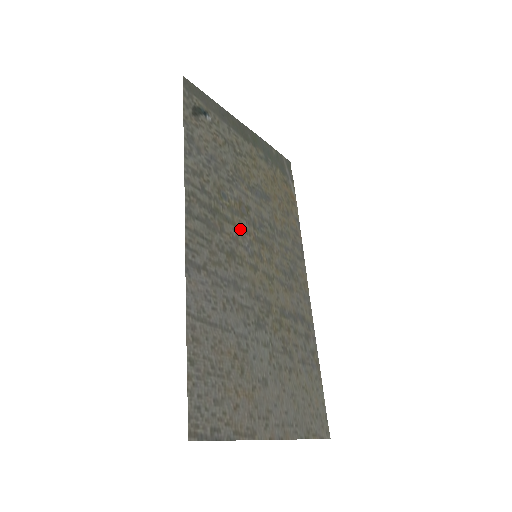
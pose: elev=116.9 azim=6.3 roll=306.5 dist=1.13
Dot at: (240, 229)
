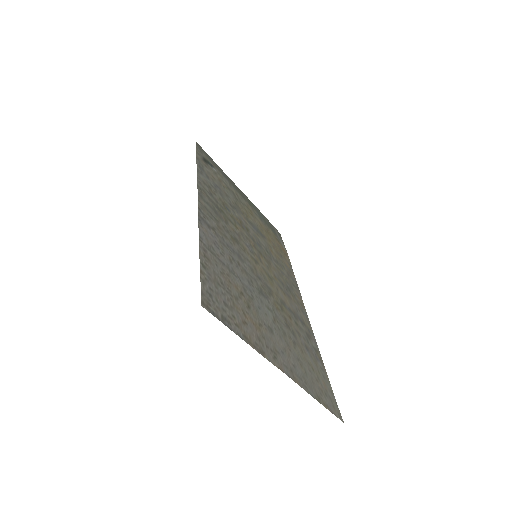
Dot at: (241, 233)
